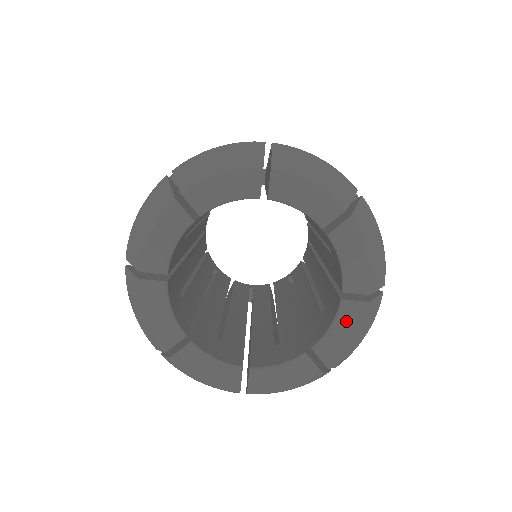
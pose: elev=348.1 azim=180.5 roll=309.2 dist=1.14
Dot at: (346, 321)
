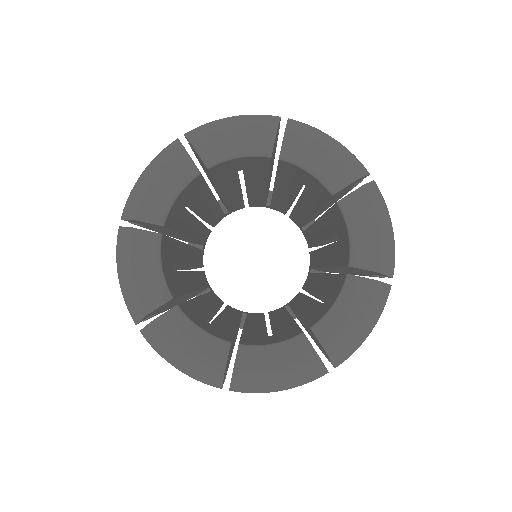
Dot at: (288, 353)
